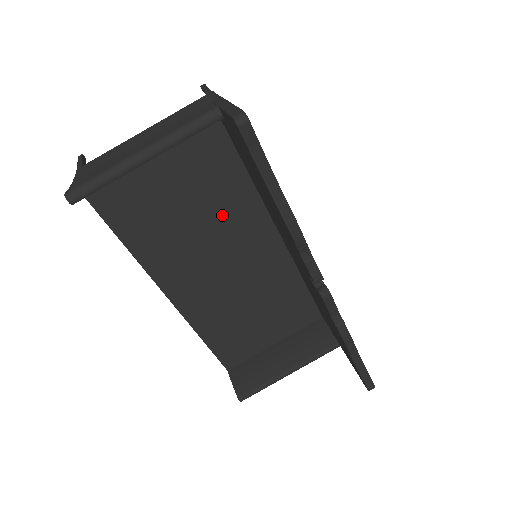
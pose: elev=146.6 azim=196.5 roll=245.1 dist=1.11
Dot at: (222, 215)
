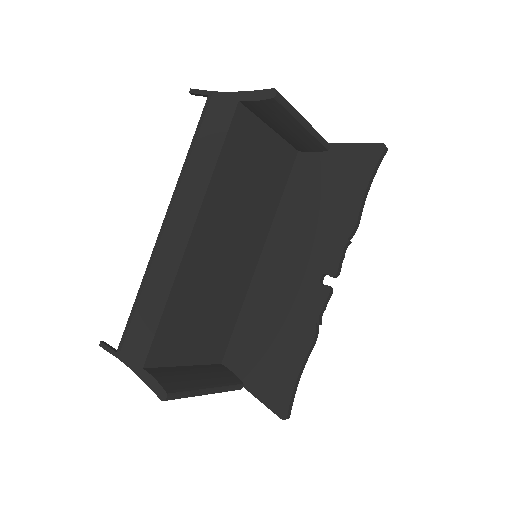
Dot at: (257, 209)
